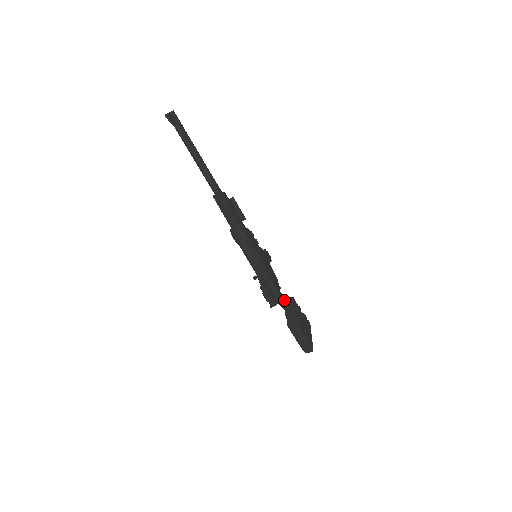
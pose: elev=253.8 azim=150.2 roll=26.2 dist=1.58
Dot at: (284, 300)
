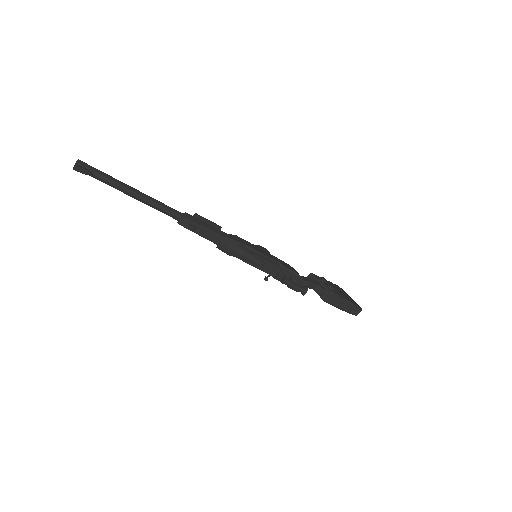
Dot at: (308, 280)
